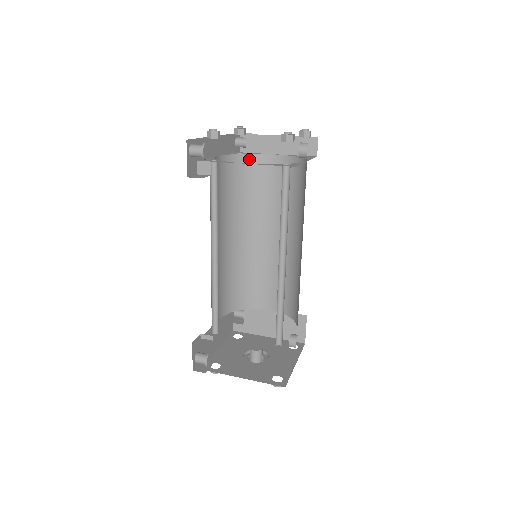
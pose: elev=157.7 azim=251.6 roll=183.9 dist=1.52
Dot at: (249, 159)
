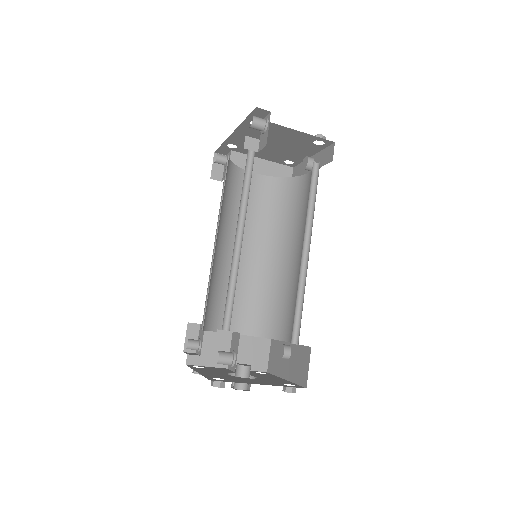
Dot at: (237, 171)
